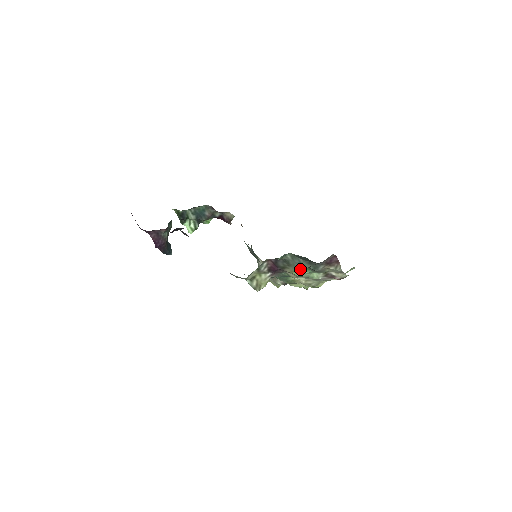
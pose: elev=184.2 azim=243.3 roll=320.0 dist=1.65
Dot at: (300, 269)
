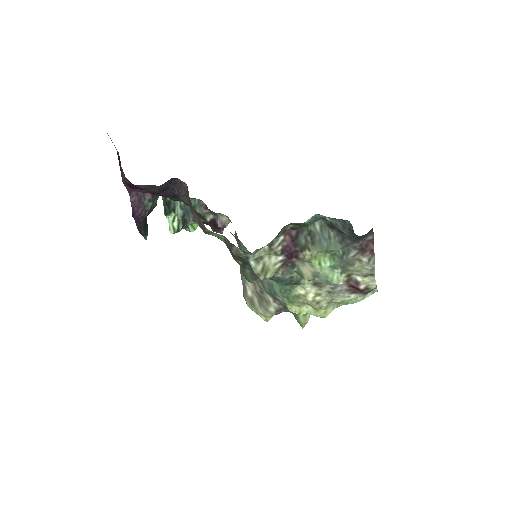
Dot at: (323, 255)
